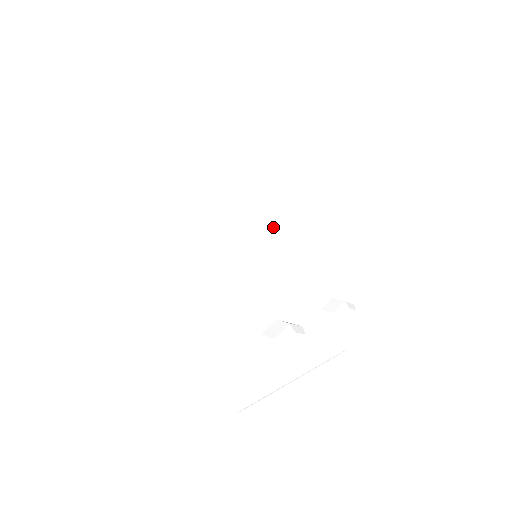
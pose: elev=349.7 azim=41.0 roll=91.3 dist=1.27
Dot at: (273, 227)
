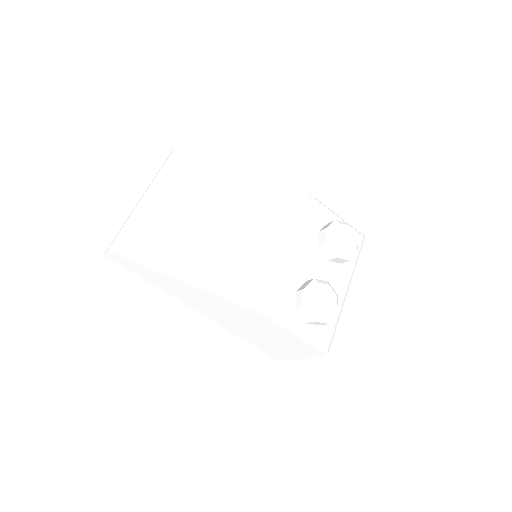
Dot at: (243, 244)
